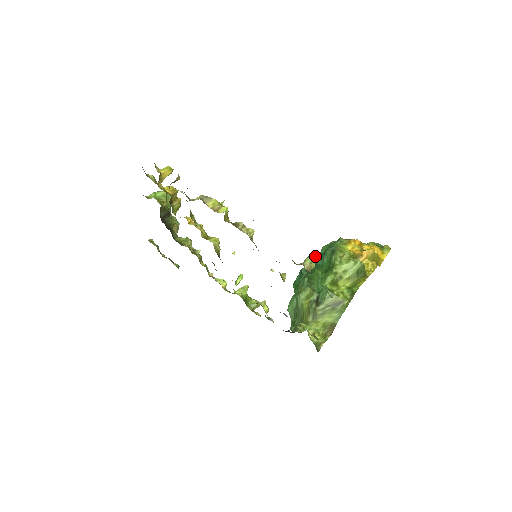
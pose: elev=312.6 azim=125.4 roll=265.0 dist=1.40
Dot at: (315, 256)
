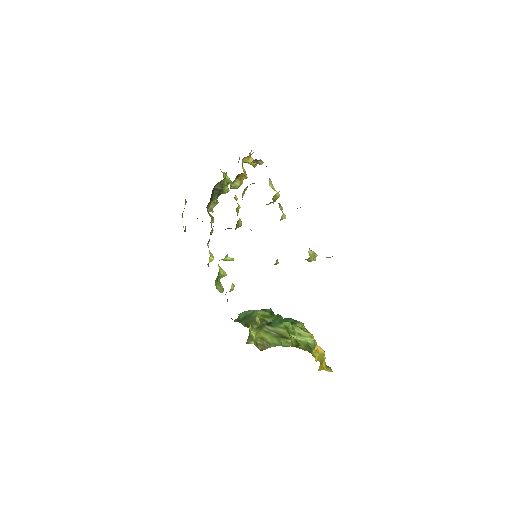
Dot at: occluded
